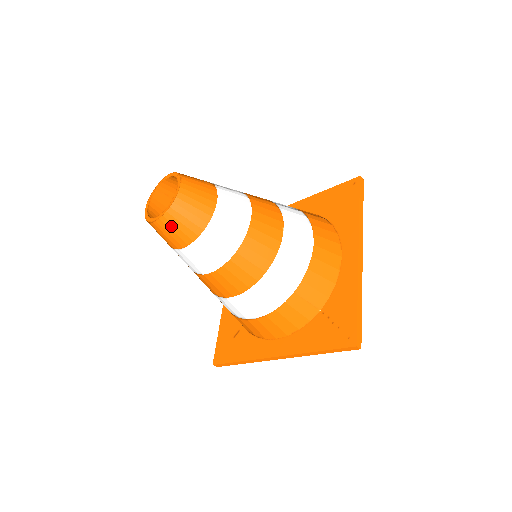
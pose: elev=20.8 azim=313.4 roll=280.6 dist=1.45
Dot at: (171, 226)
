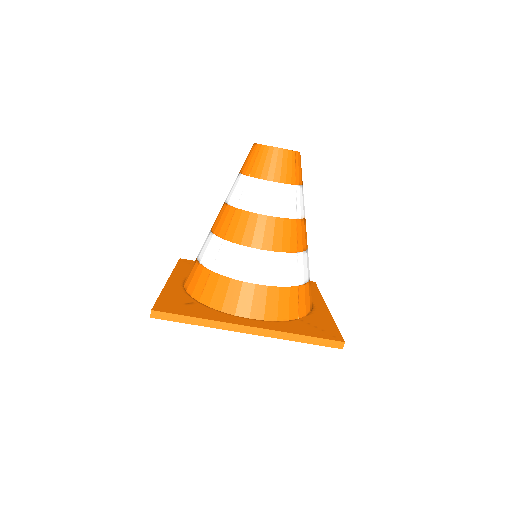
Dot at: (285, 161)
